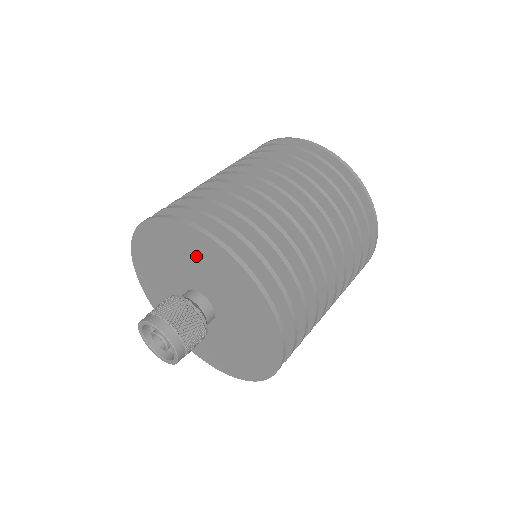
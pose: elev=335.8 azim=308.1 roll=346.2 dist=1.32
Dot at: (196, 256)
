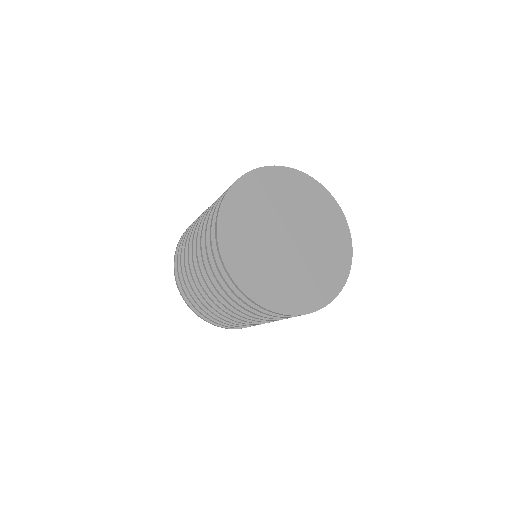
Dot at: occluded
